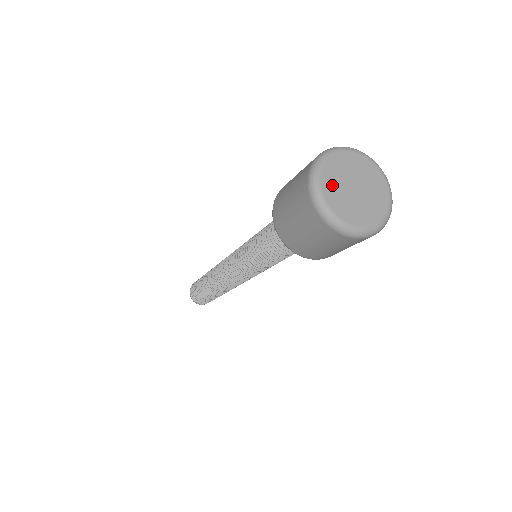
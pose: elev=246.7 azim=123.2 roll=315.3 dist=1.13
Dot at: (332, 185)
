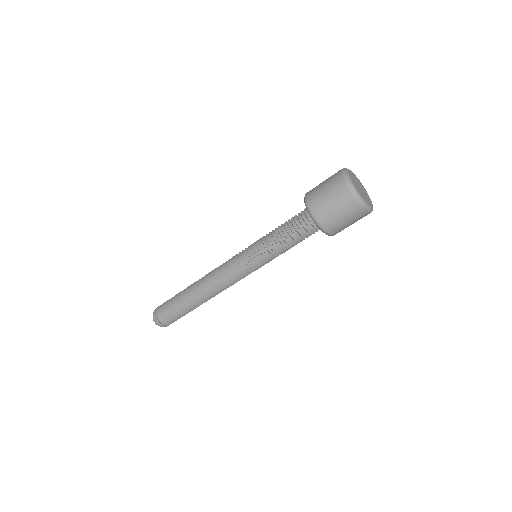
Dot at: (353, 176)
